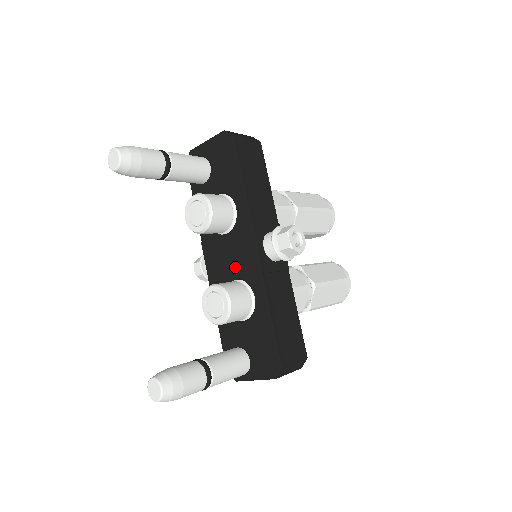
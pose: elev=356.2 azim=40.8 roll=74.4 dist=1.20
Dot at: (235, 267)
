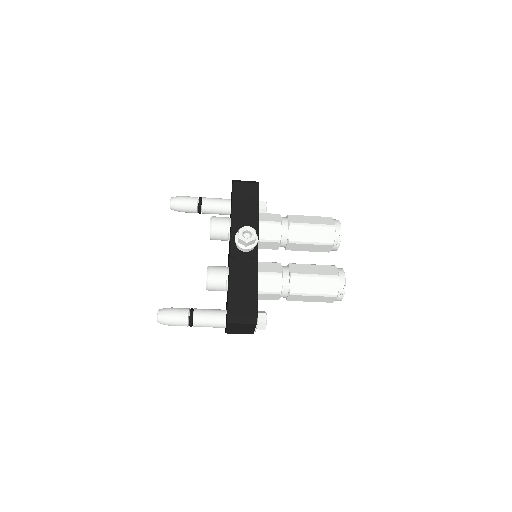
Dot at: occluded
